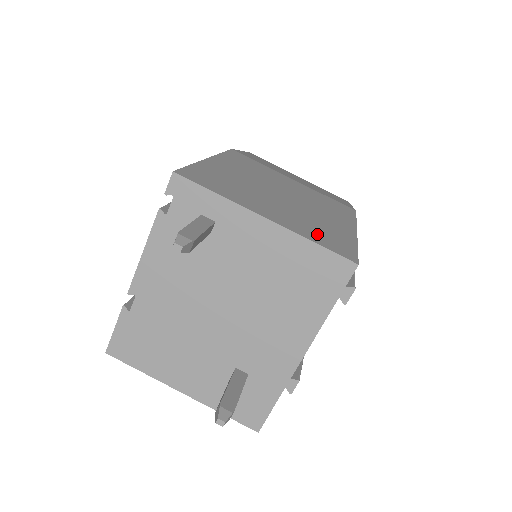
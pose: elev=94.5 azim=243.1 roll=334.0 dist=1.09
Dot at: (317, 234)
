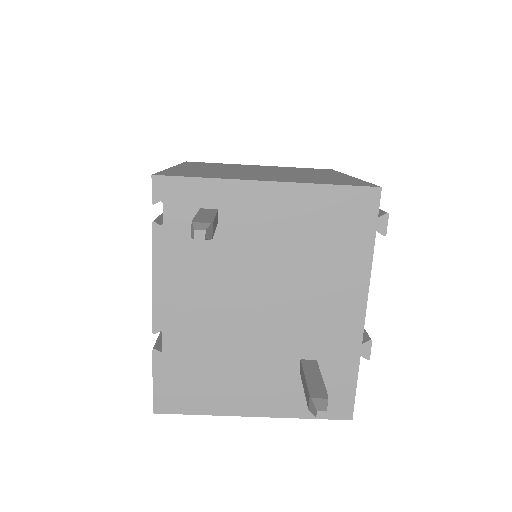
Dot at: (323, 181)
